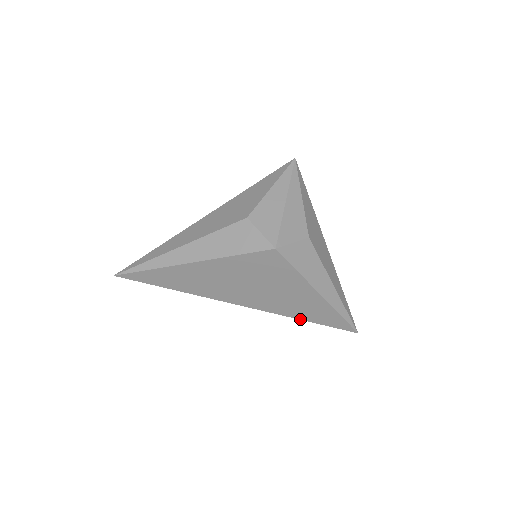
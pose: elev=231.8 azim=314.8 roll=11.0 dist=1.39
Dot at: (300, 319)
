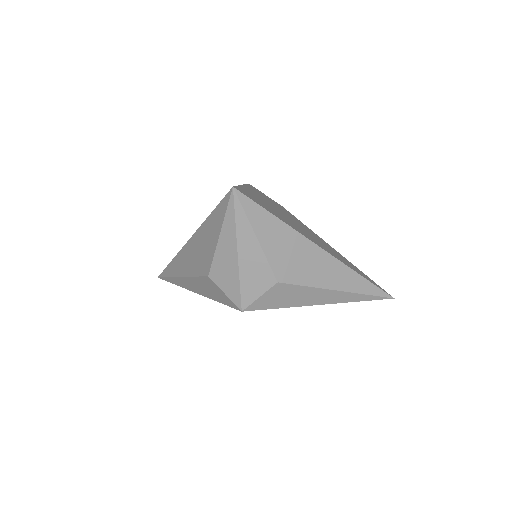
Dot at: occluded
